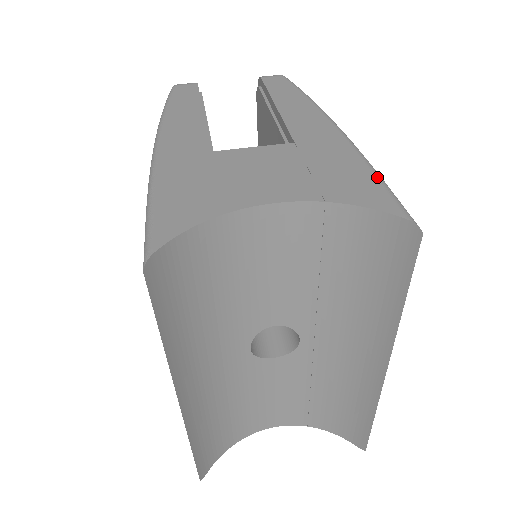
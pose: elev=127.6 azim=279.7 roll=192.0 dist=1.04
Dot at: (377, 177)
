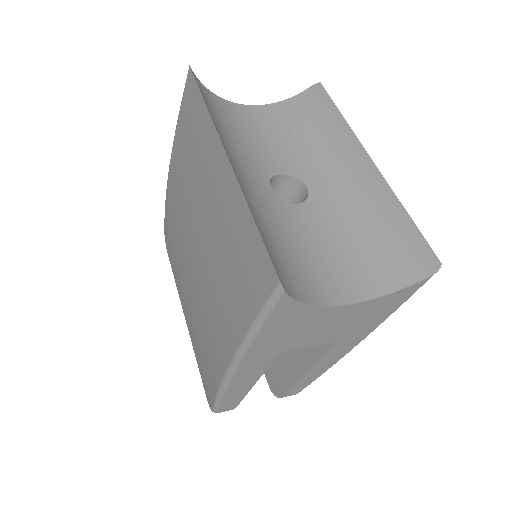
Dot at: occluded
